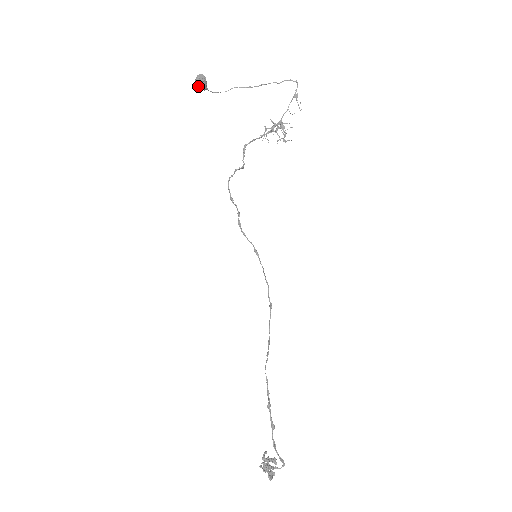
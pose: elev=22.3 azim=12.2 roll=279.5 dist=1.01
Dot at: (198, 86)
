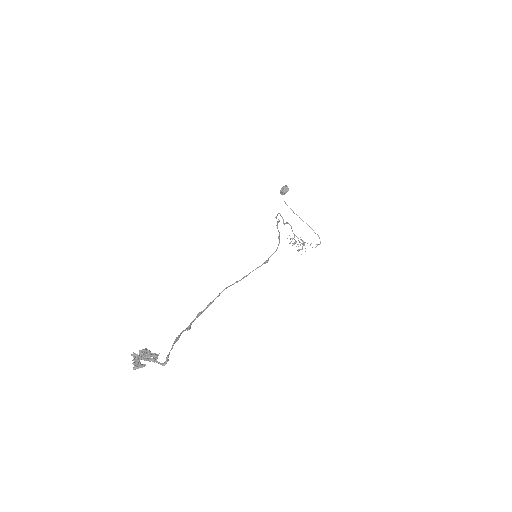
Dot at: (283, 189)
